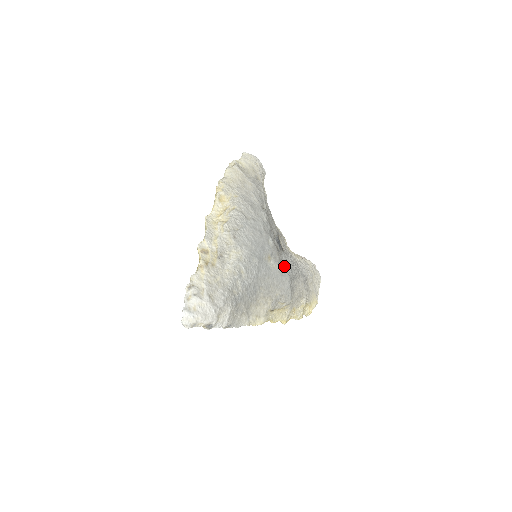
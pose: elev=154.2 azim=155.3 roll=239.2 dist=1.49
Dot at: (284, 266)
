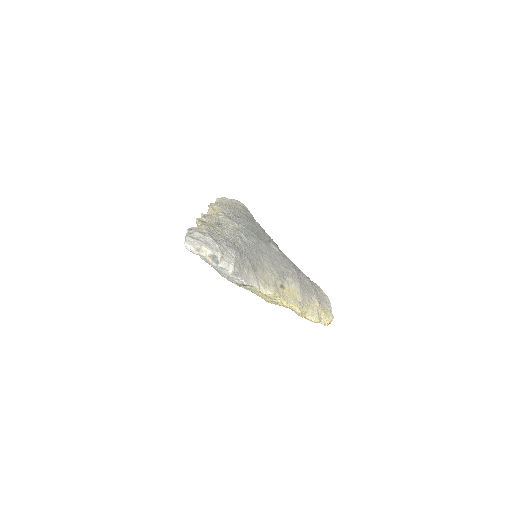
Dot at: (285, 256)
